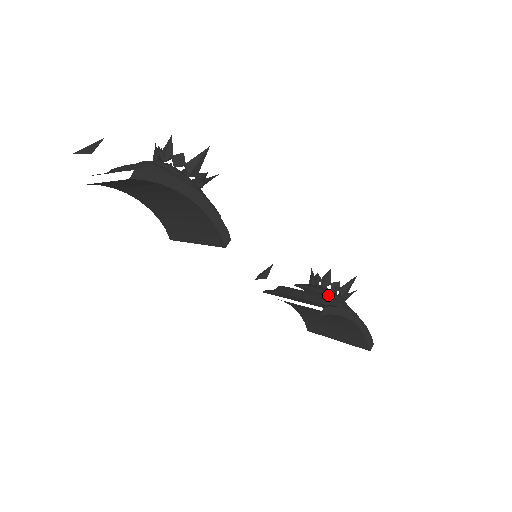
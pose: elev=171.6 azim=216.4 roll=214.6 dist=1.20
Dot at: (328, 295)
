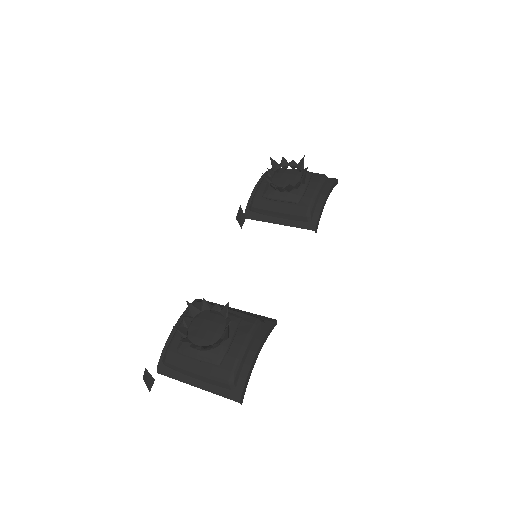
Dot at: (299, 198)
